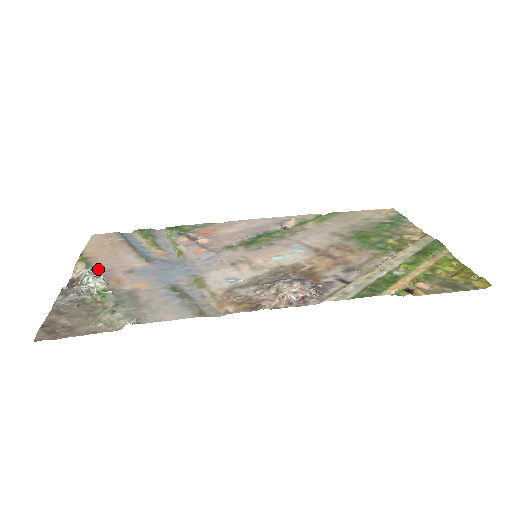
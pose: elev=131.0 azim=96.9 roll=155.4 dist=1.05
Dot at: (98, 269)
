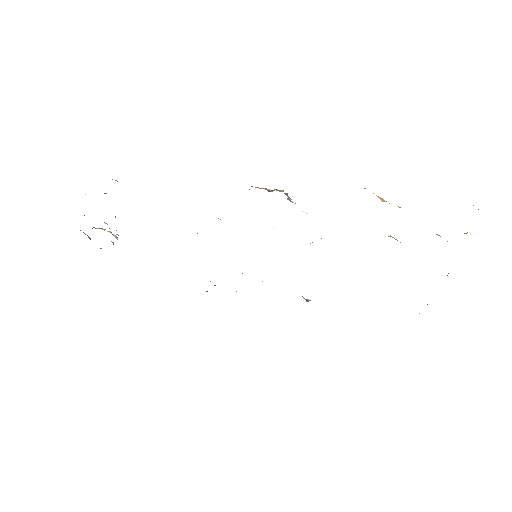
Dot at: occluded
